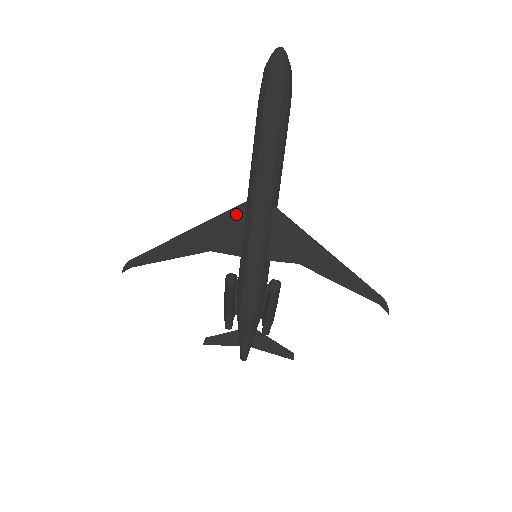
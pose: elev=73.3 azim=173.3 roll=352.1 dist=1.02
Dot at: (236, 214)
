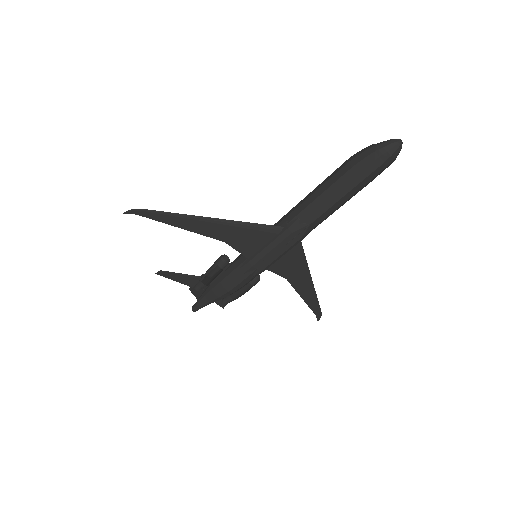
Dot at: (267, 231)
